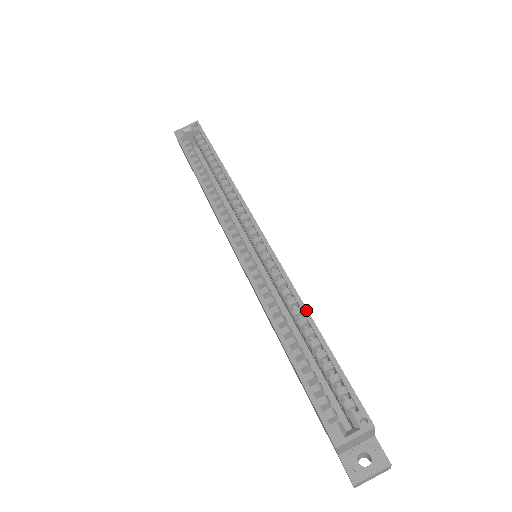
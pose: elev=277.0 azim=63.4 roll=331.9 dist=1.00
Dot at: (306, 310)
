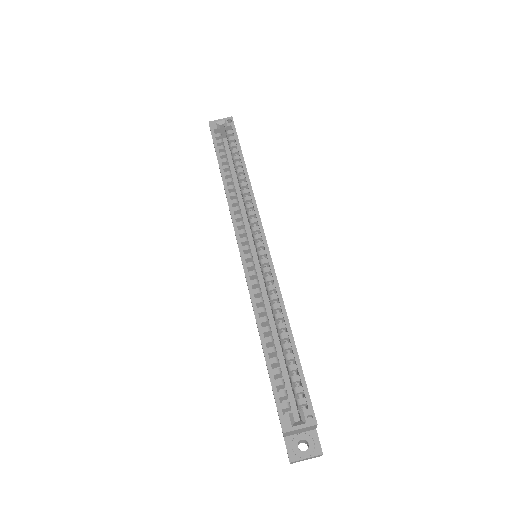
Dot at: (287, 317)
